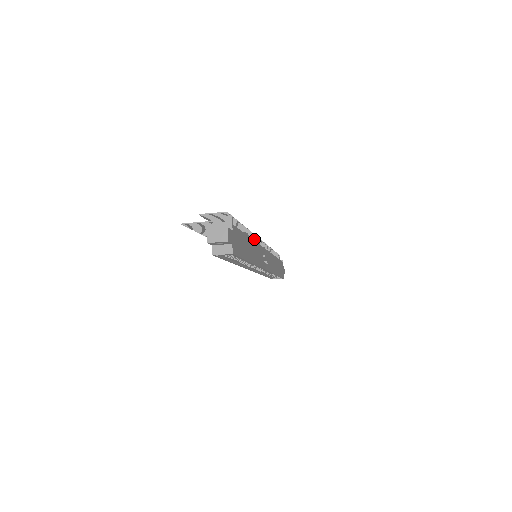
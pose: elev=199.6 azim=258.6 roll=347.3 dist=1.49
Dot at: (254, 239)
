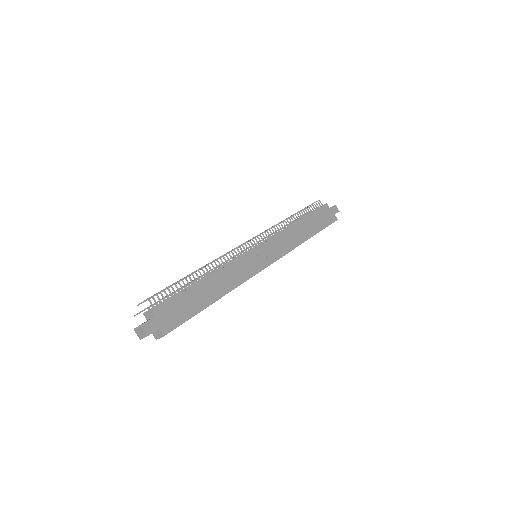
Dot at: (228, 260)
